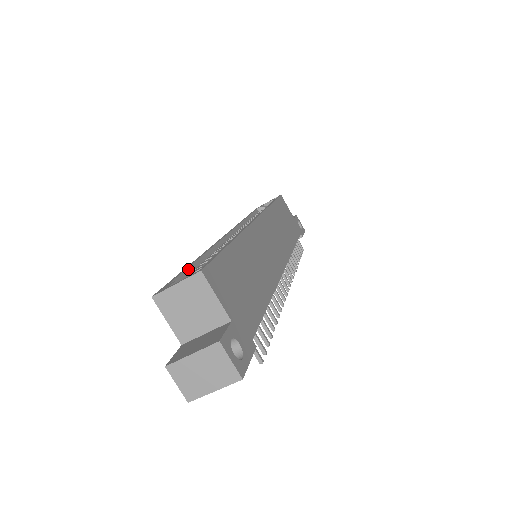
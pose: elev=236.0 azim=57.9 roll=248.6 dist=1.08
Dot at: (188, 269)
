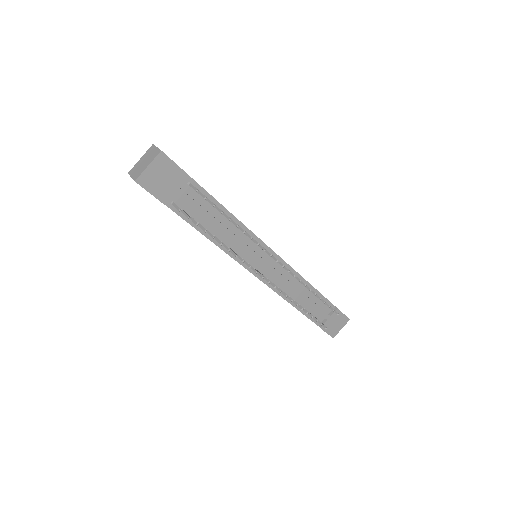
Dot at: occluded
